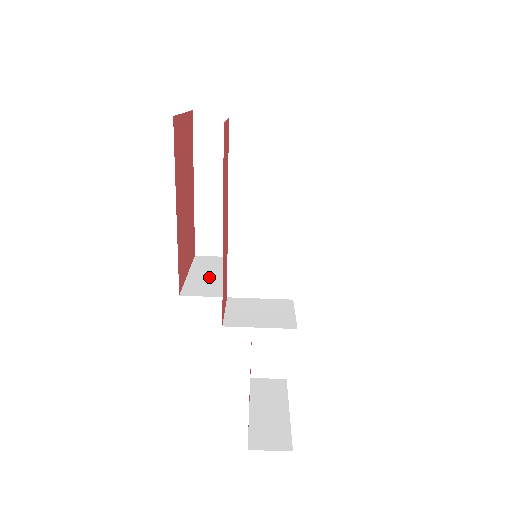
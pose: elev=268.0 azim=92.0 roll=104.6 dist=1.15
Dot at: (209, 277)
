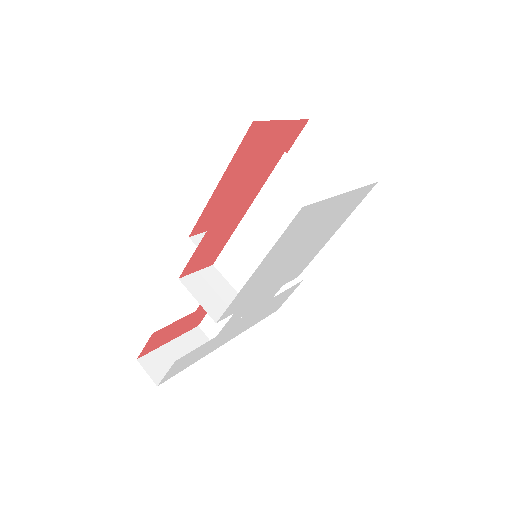
Dot at: occluded
